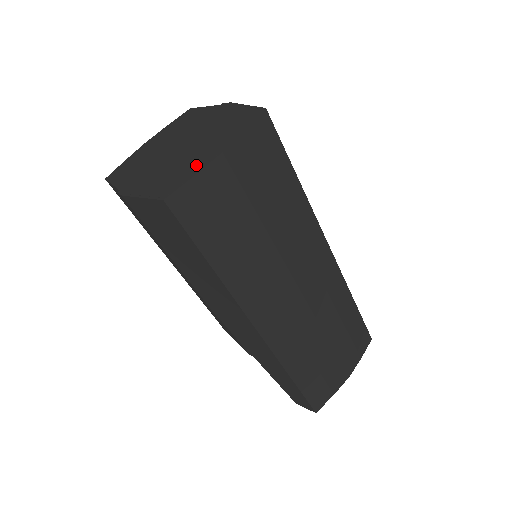
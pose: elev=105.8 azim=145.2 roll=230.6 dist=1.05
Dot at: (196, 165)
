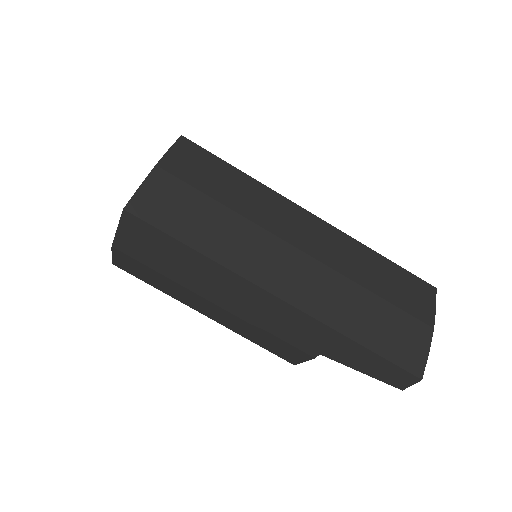
Dot at: occluded
